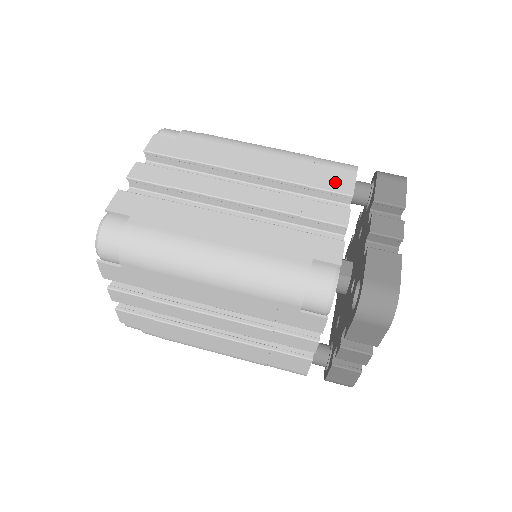
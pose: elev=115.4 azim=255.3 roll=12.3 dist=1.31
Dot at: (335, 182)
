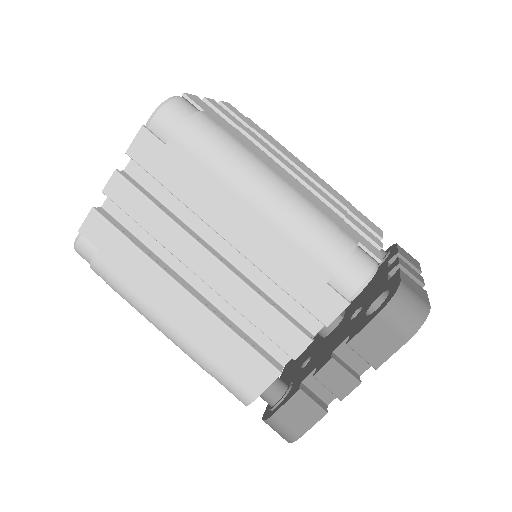
Dot at: (368, 223)
